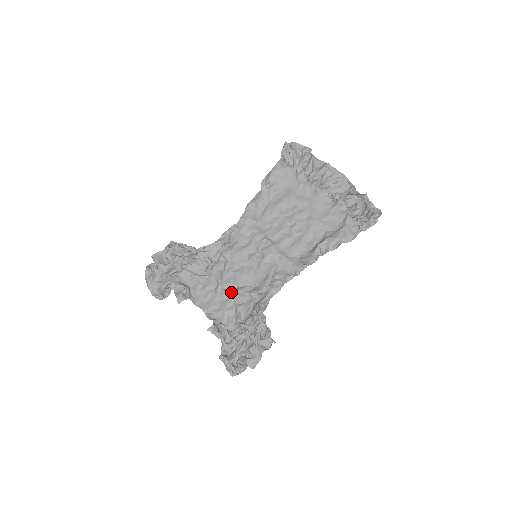
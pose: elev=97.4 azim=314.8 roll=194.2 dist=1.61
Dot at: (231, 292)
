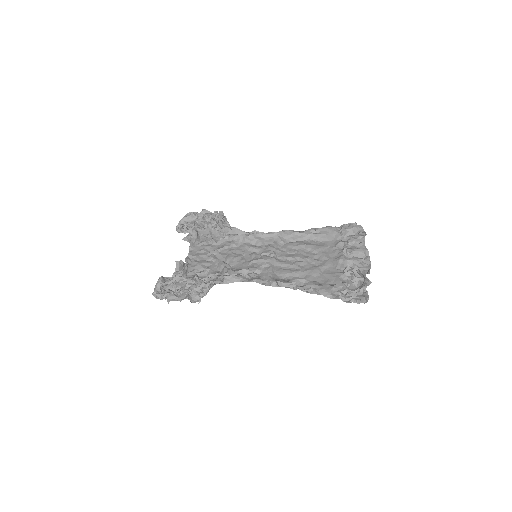
Dot at: (216, 259)
